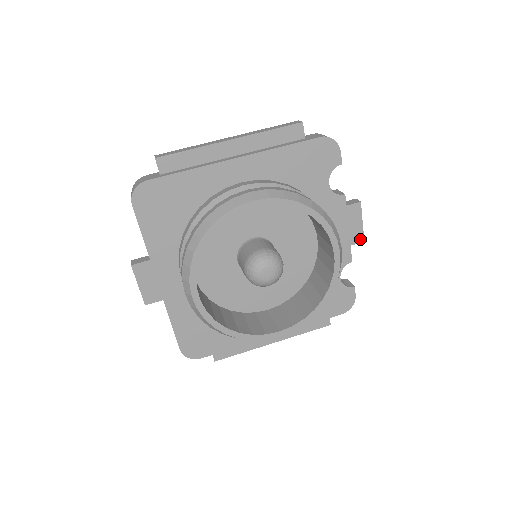
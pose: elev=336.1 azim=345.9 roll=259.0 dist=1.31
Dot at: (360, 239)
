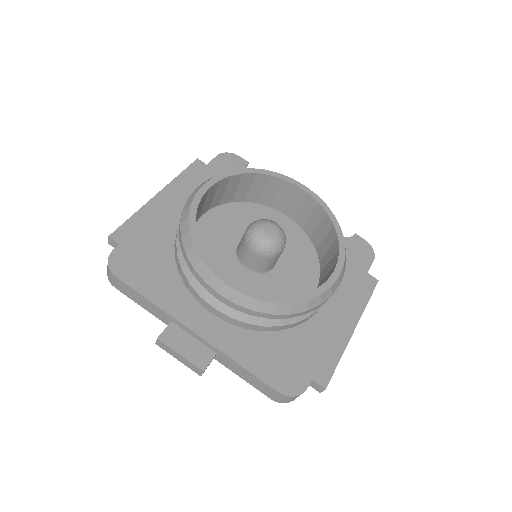
Dot at: occluded
